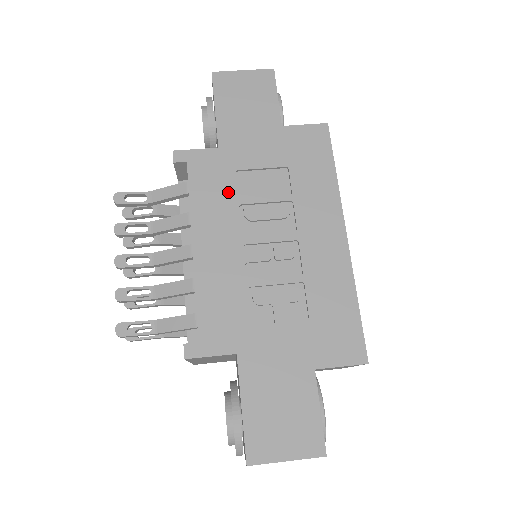
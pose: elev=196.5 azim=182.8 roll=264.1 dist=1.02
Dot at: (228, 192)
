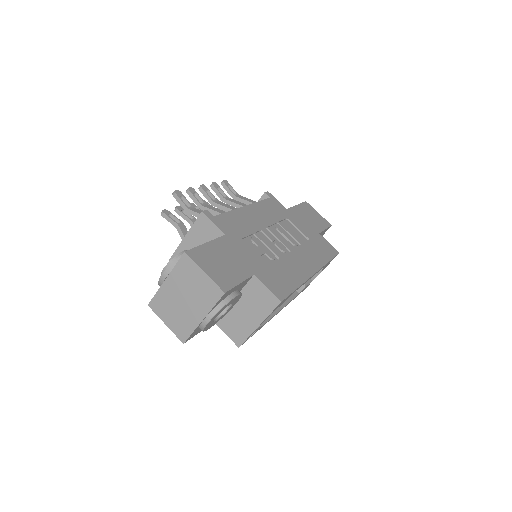
Dot at: (277, 216)
